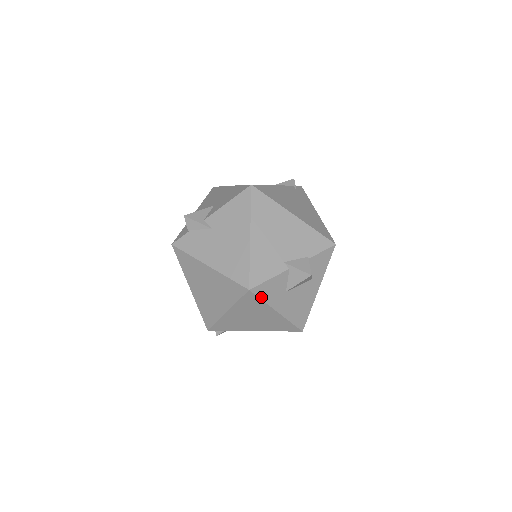
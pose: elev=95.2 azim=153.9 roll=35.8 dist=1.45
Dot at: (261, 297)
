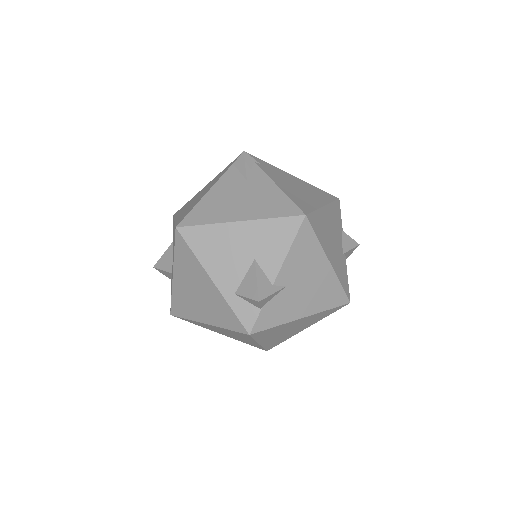
Dot at: occluded
